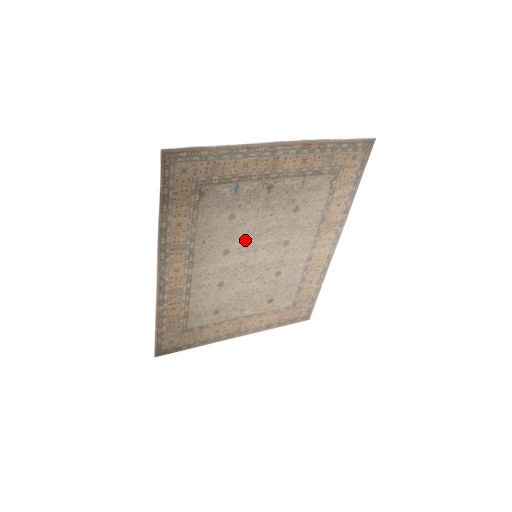
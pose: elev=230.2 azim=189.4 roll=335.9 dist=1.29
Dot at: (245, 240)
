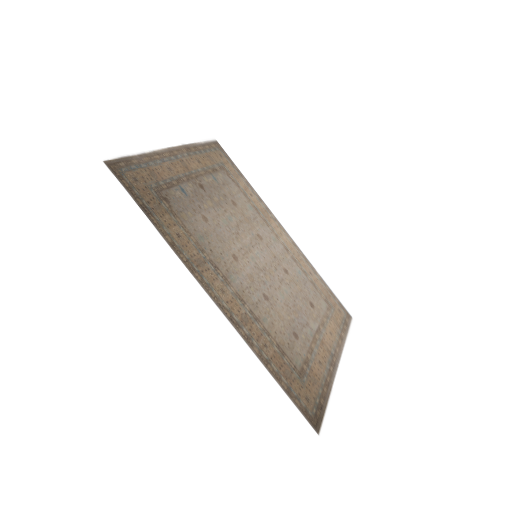
Dot at: (234, 241)
